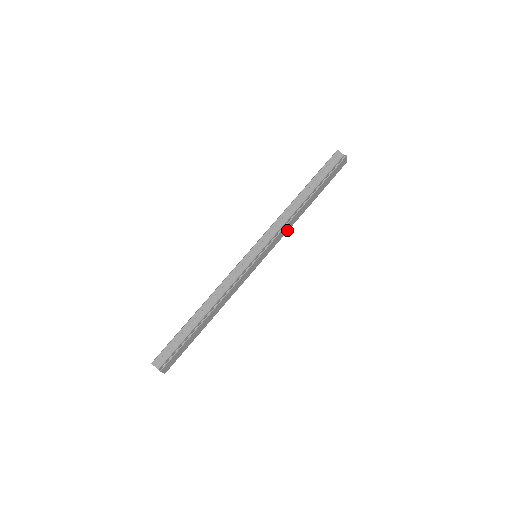
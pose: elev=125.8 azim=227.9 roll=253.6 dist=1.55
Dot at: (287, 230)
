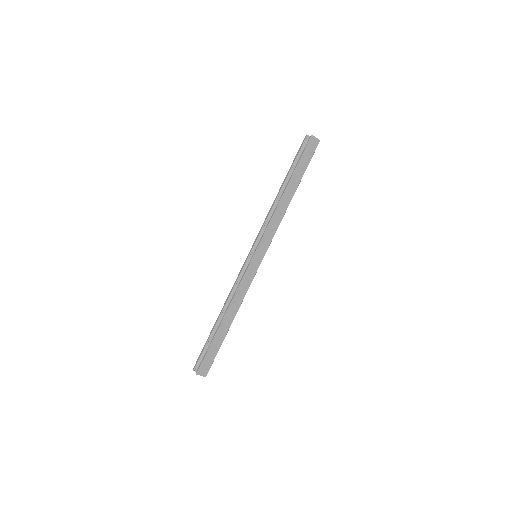
Dot at: (278, 224)
